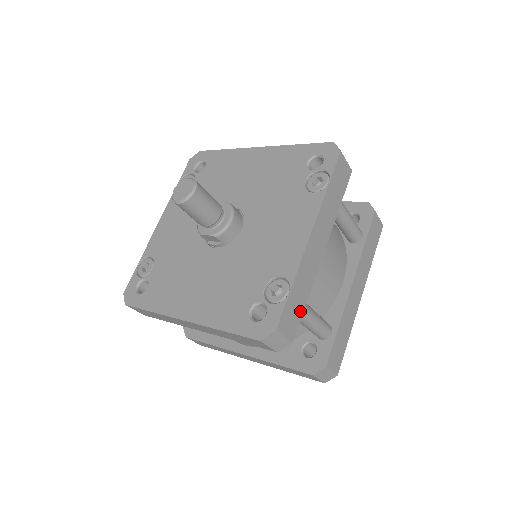
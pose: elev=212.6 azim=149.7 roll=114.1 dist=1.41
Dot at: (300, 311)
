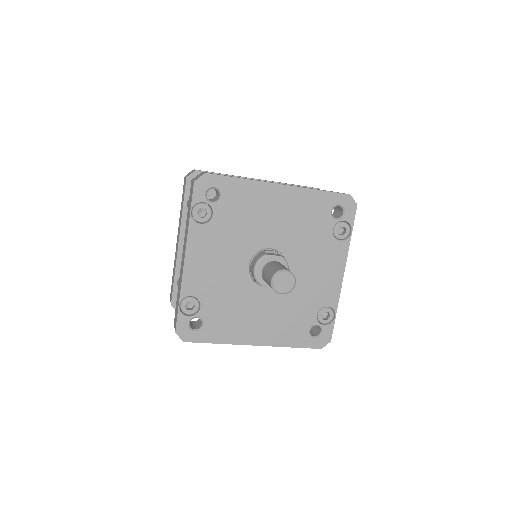
Dot at: occluded
